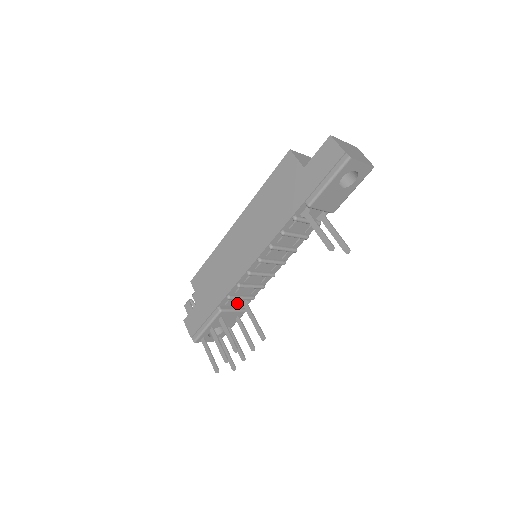
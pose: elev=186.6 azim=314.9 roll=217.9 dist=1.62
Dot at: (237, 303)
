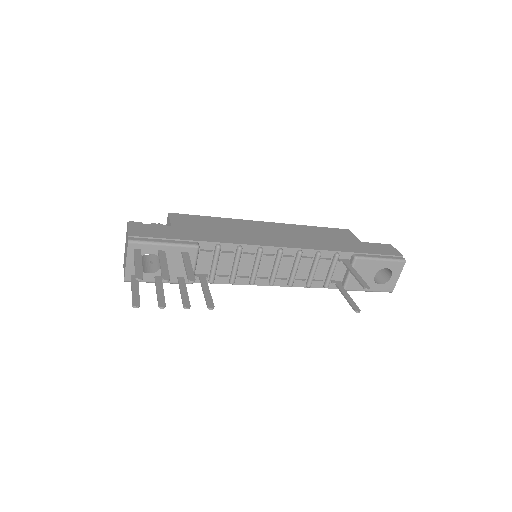
Dot at: (200, 266)
